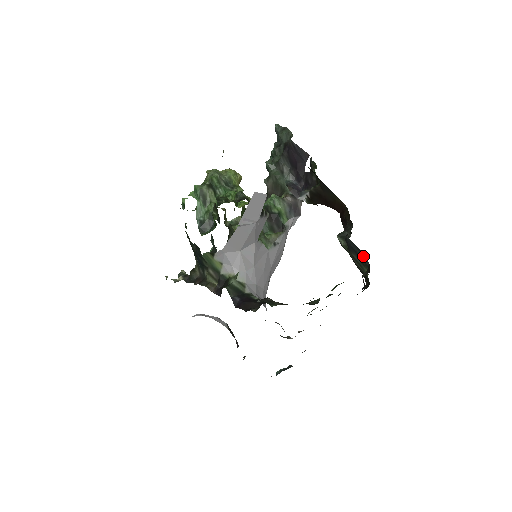
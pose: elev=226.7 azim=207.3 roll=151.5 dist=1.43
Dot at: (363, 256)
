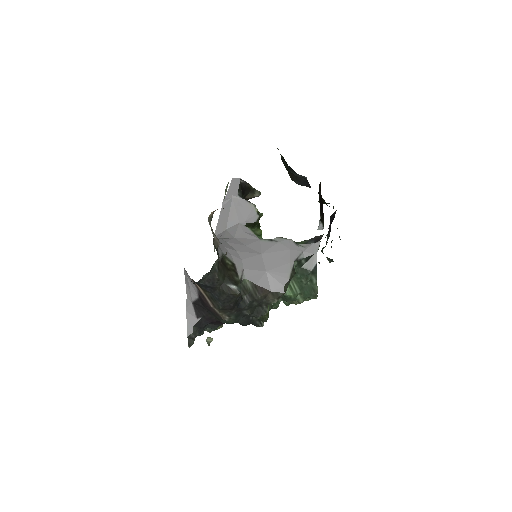
Dot at: occluded
